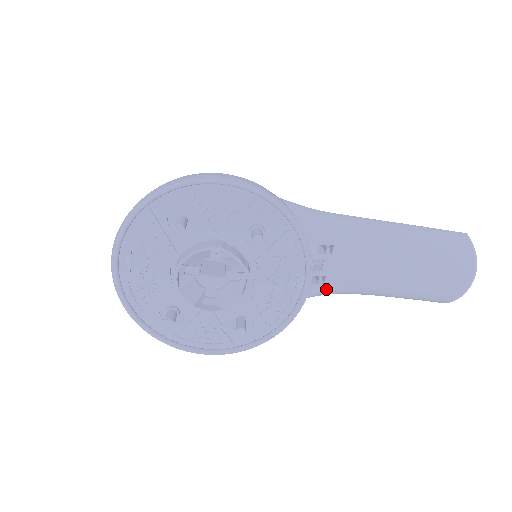
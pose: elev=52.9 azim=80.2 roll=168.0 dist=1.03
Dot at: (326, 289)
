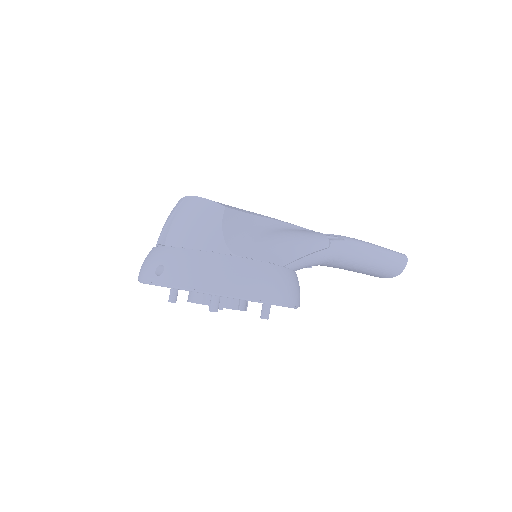
Dot at: occluded
